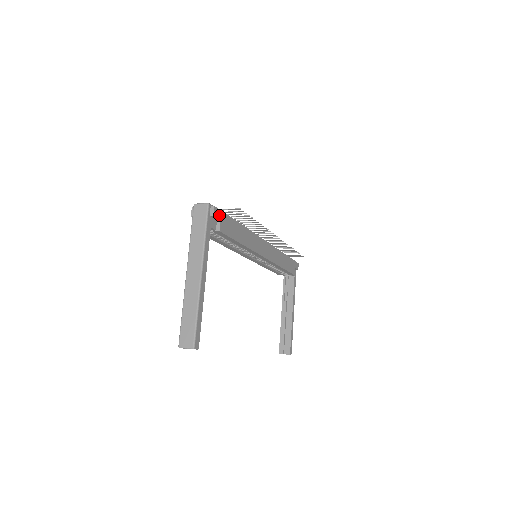
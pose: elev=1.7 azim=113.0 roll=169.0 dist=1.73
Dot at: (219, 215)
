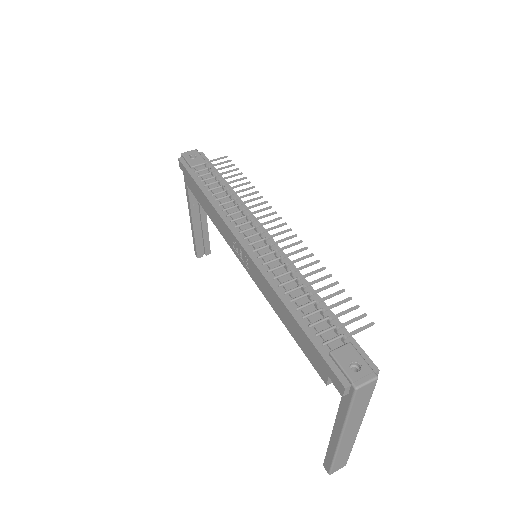
Dot at: occluded
